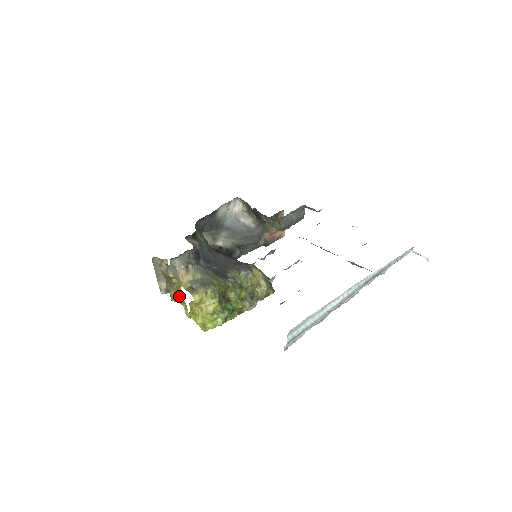
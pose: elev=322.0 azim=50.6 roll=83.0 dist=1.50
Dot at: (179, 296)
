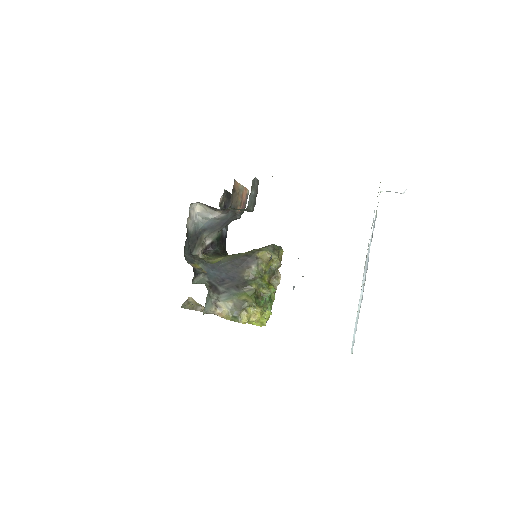
Dot at: occluded
